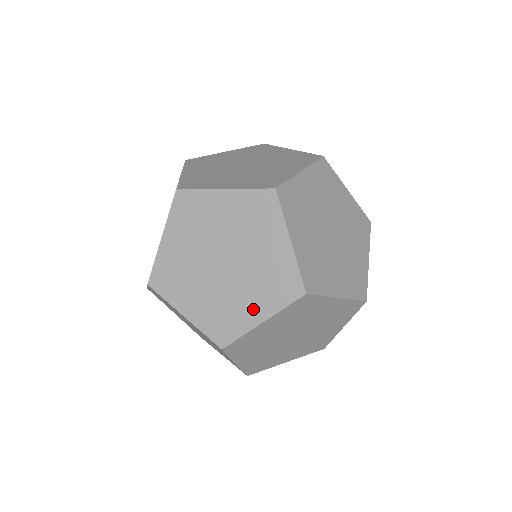
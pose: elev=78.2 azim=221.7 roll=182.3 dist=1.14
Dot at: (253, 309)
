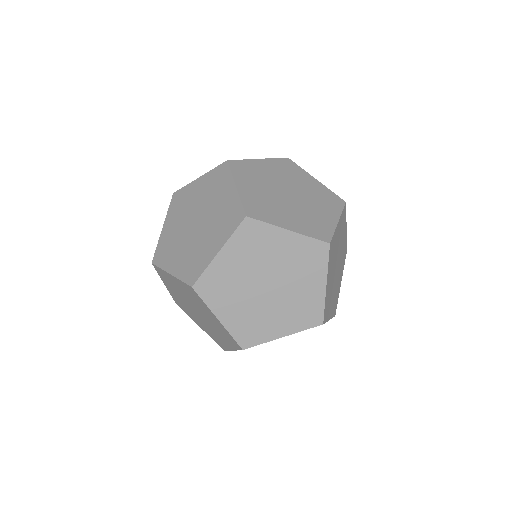
Dot at: (225, 342)
